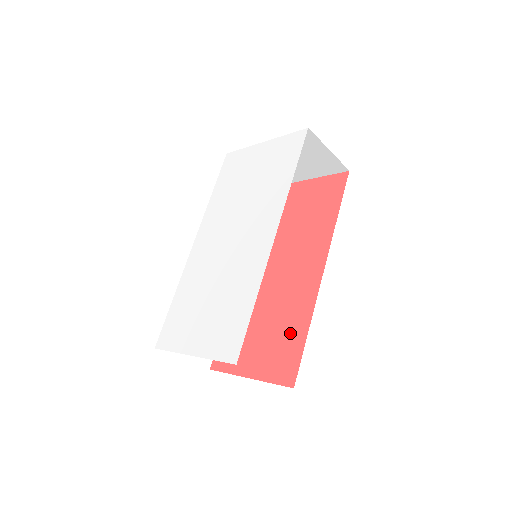
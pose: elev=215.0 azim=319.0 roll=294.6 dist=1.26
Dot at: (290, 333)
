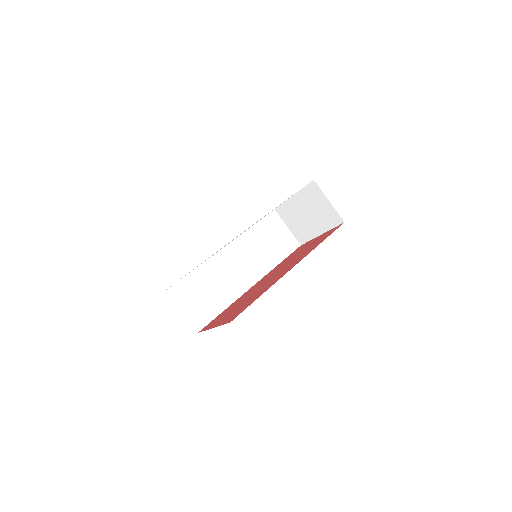
Dot at: (251, 300)
